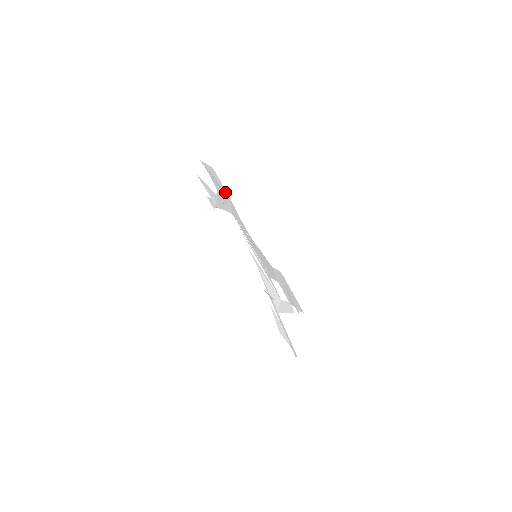
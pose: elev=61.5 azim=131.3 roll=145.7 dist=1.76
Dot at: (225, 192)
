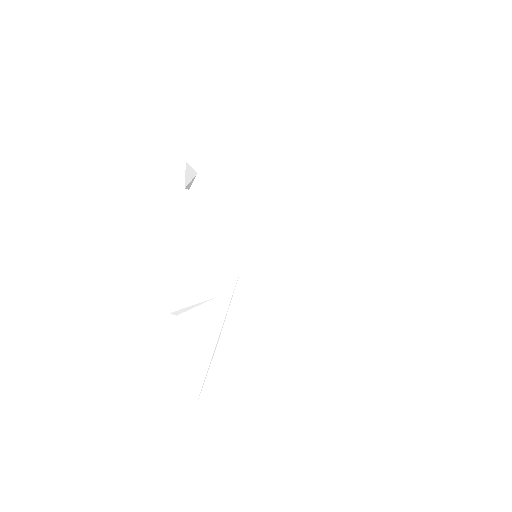
Dot at: (283, 167)
